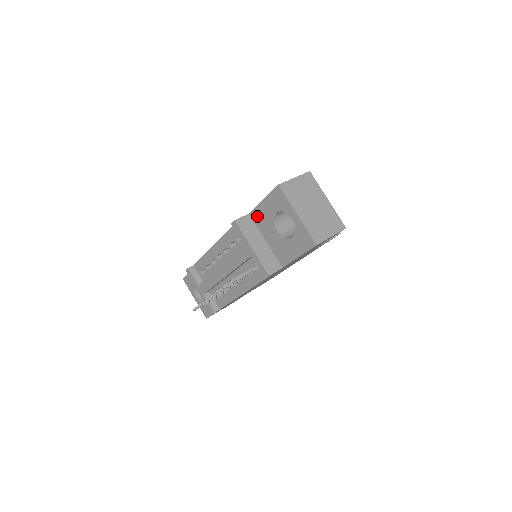
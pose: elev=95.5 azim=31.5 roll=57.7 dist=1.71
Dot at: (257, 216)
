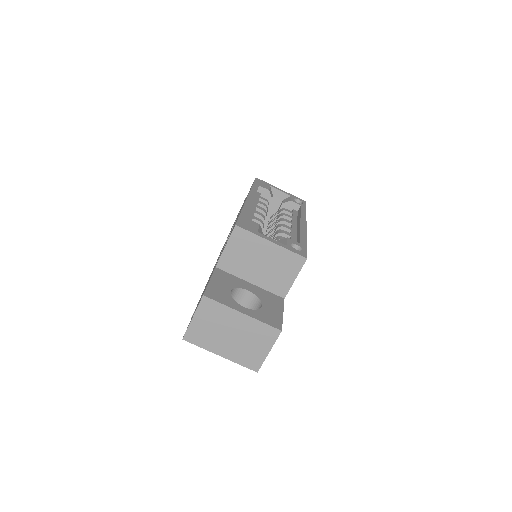
Dot at: occluded
